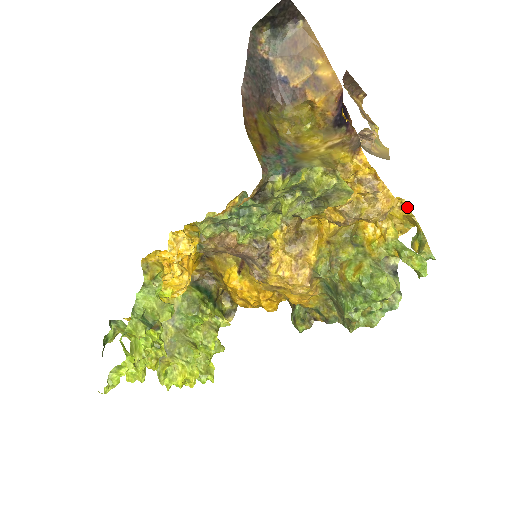
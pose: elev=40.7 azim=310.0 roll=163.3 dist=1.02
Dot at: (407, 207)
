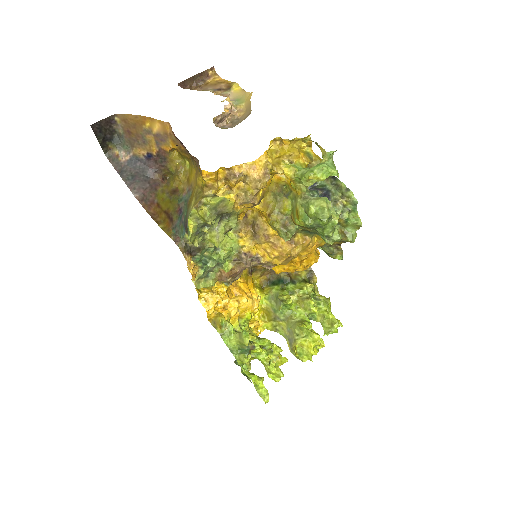
Dot at: (283, 140)
